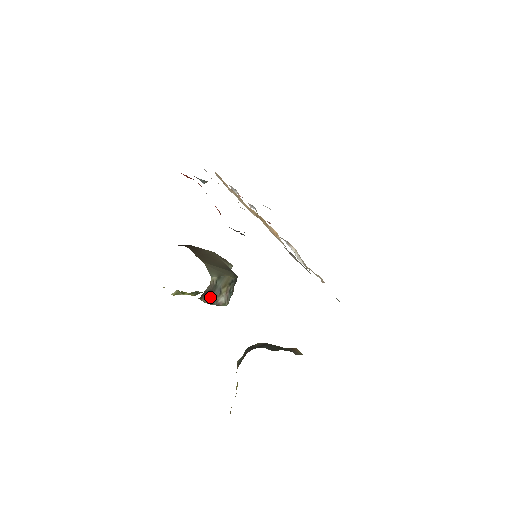
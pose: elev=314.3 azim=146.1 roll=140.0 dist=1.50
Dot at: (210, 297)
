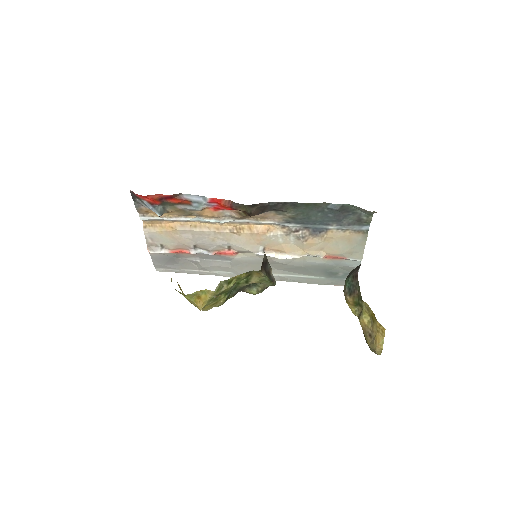
Dot at: (266, 270)
